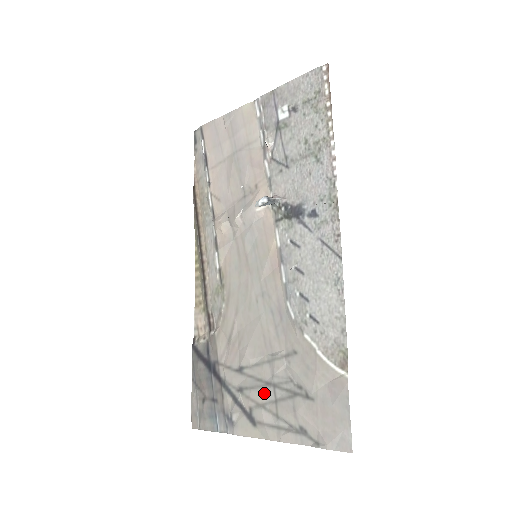
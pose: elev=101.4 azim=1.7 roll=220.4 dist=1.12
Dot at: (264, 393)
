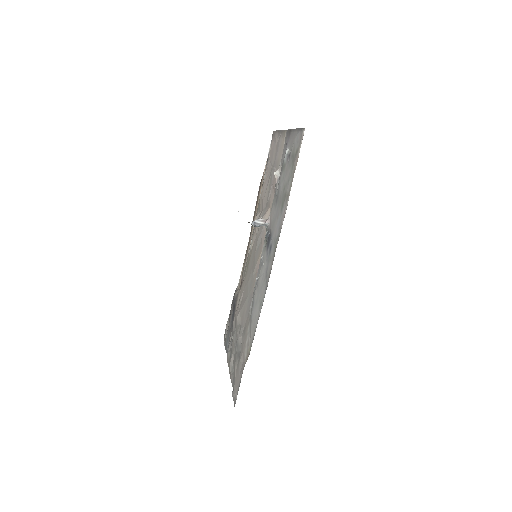
Dot at: (234, 345)
